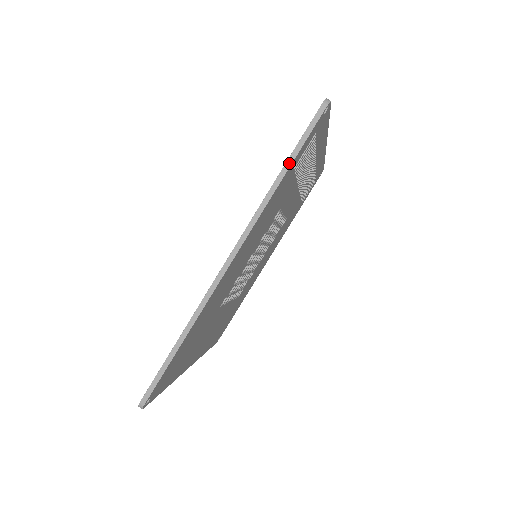
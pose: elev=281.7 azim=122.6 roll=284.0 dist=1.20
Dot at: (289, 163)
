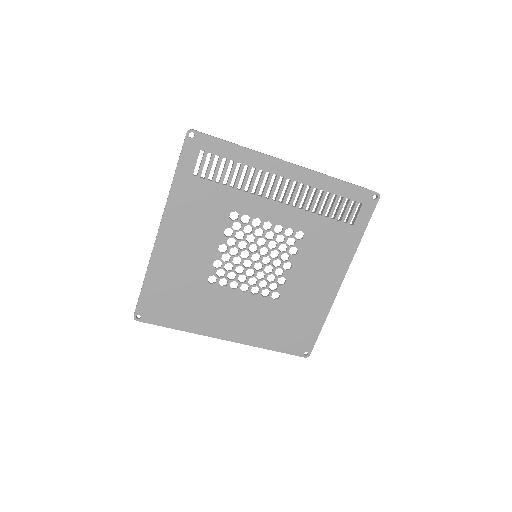
Dot at: (175, 171)
